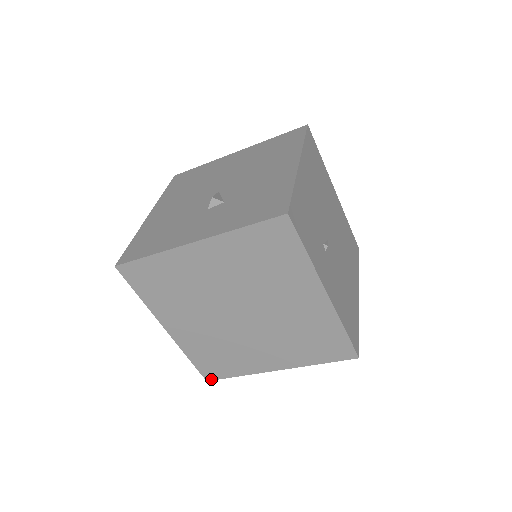
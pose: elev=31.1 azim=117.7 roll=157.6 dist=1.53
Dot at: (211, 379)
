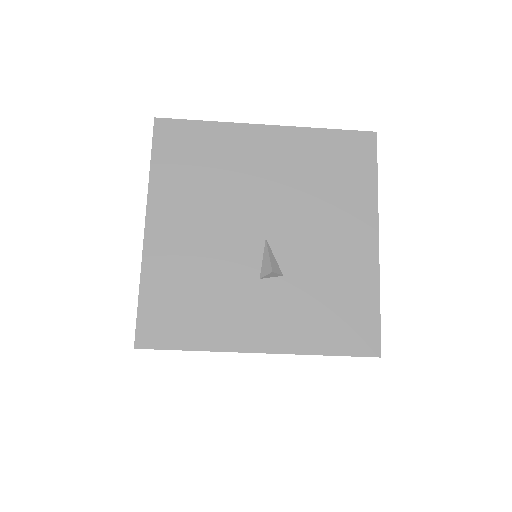
Dot at: occluded
